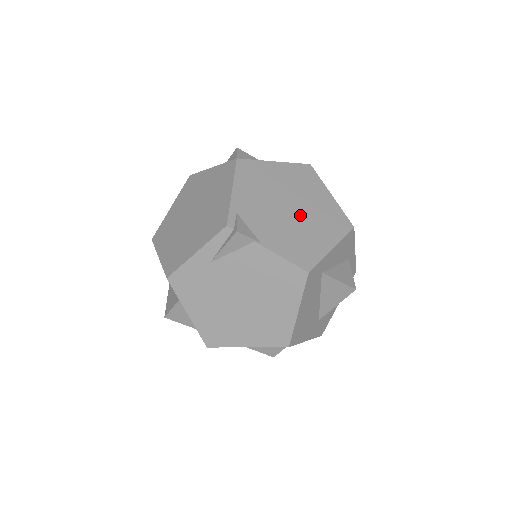
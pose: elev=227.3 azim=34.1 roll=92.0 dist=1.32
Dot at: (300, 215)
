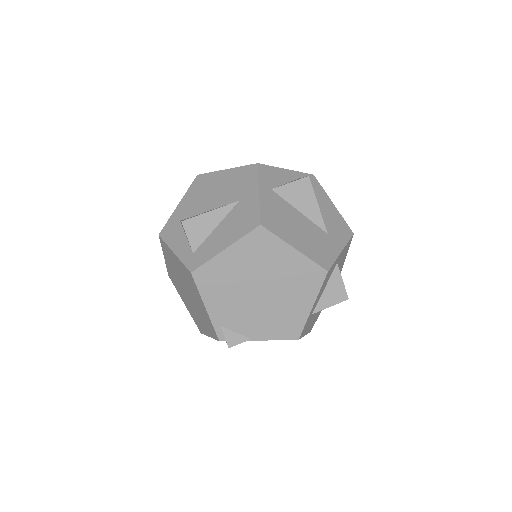
Dot at: (272, 293)
